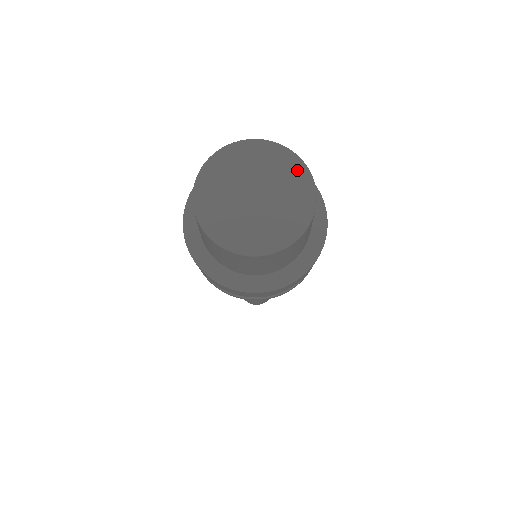
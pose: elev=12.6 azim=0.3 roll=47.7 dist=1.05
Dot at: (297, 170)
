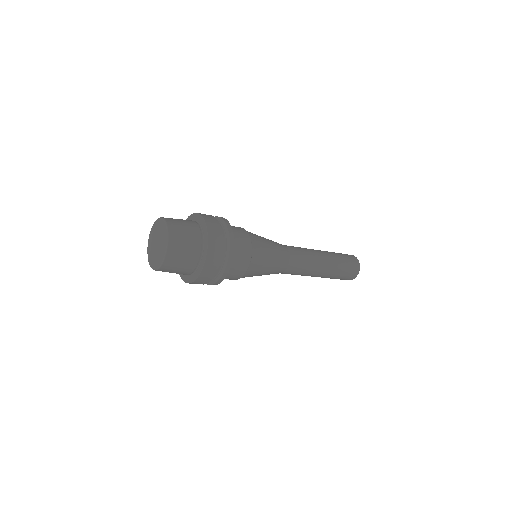
Dot at: (165, 239)
